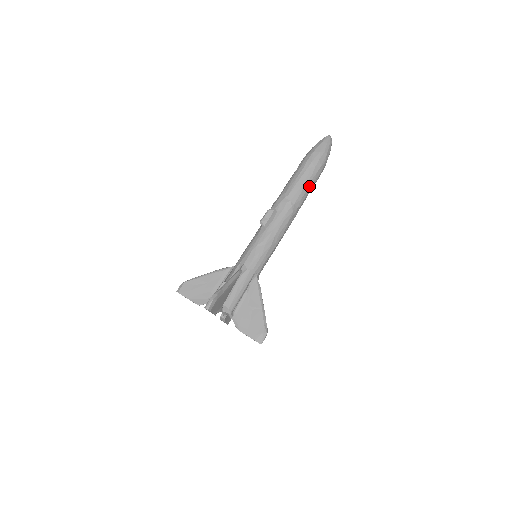
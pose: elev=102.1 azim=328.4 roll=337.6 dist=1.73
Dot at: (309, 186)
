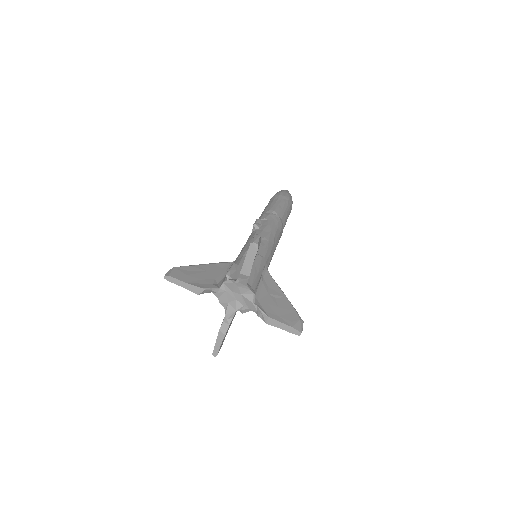
Dot at: (287, 213)
